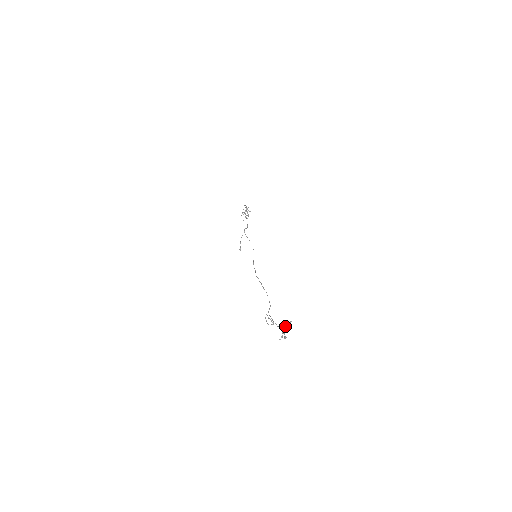
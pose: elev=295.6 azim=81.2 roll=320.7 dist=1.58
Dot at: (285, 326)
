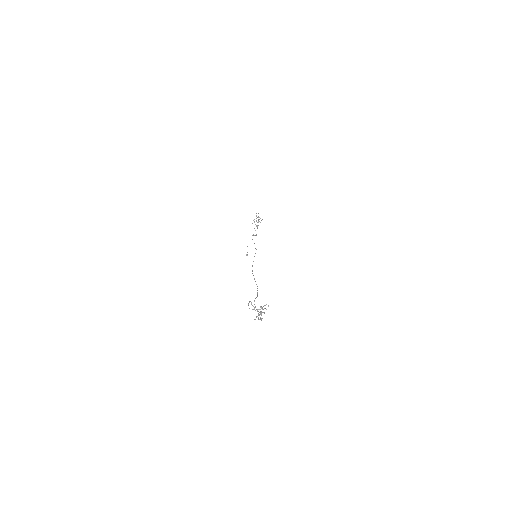
Dot at: (261, 307)
